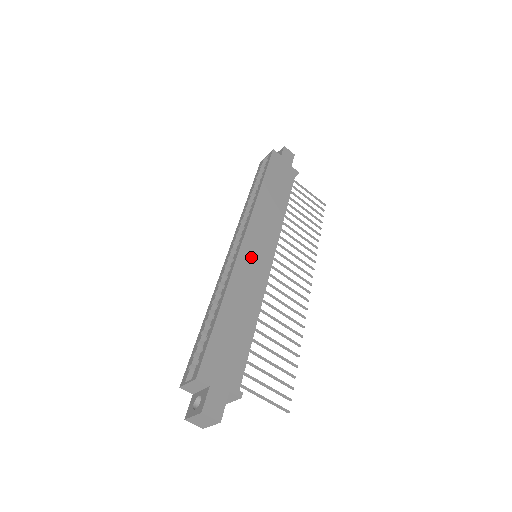
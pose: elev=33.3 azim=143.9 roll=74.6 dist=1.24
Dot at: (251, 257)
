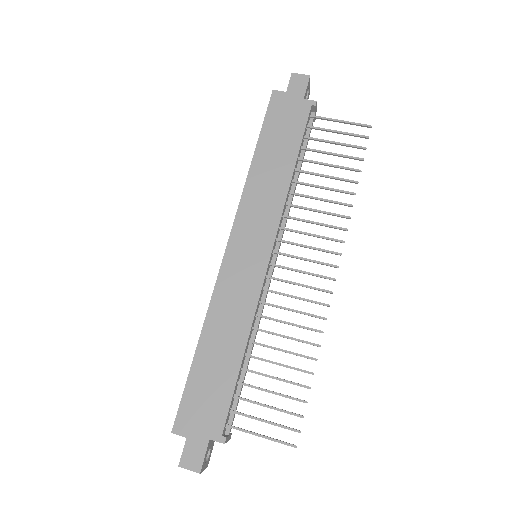
Dot at: (237, 268)
